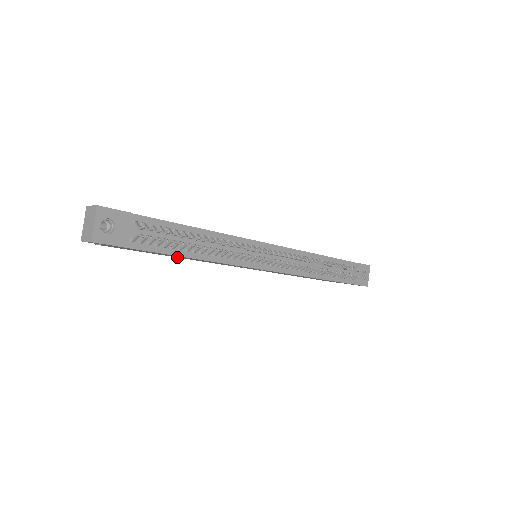
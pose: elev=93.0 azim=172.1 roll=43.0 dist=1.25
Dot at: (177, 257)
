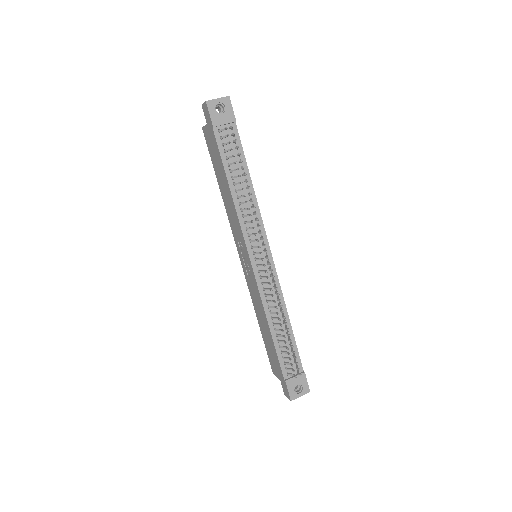
Dot at: (222, 194)
